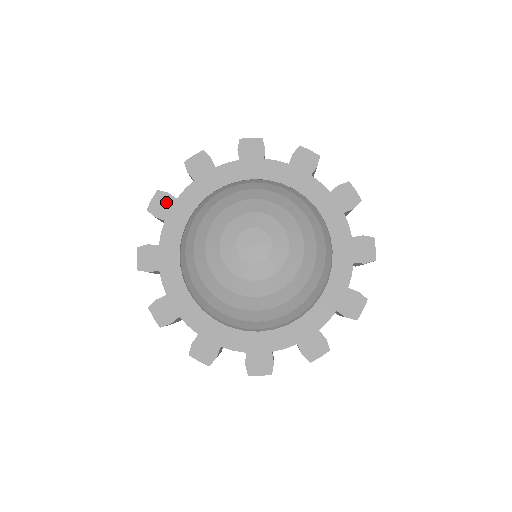
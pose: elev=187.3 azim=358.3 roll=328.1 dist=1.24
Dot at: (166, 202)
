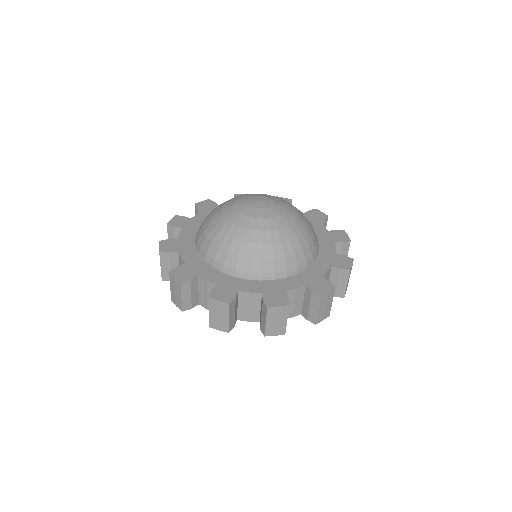
Dot at: (210, 204)
